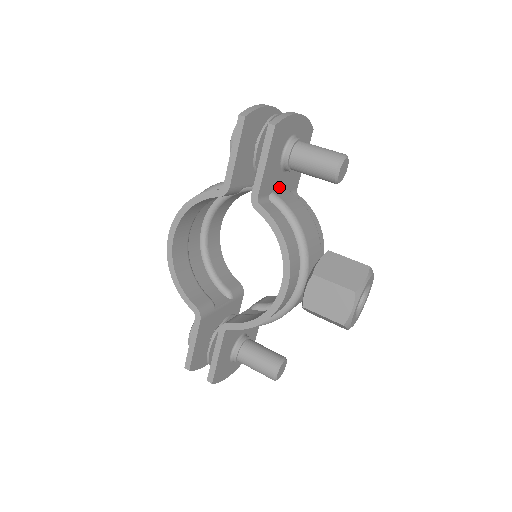
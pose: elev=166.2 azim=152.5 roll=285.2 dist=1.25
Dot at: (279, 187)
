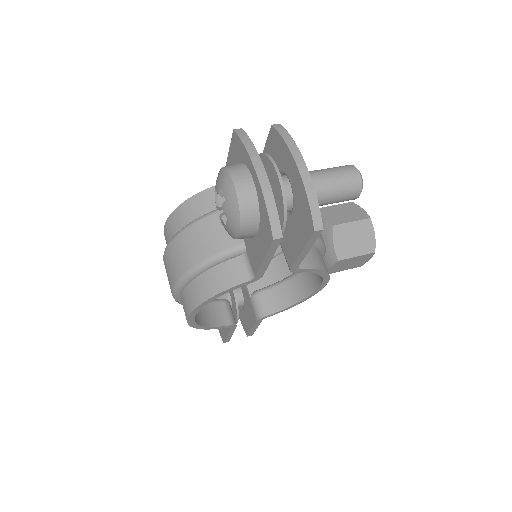
Dot at: occluded
